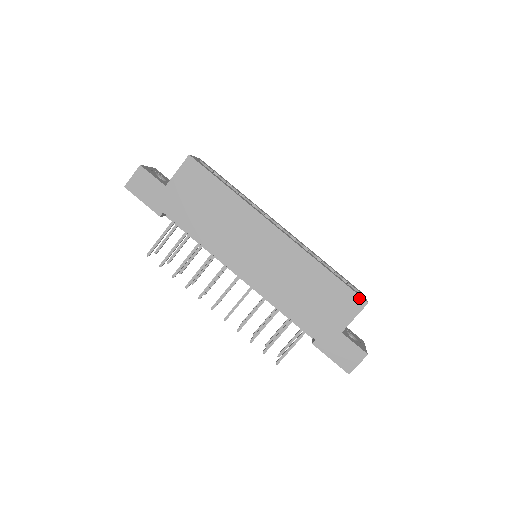
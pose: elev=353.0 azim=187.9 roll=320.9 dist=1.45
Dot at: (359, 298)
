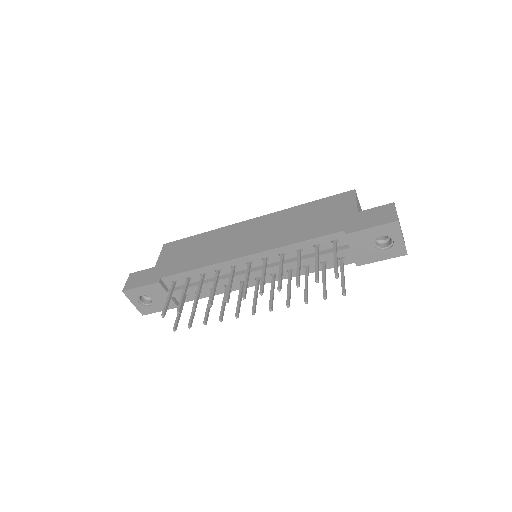
Dot at: (345, 193)
